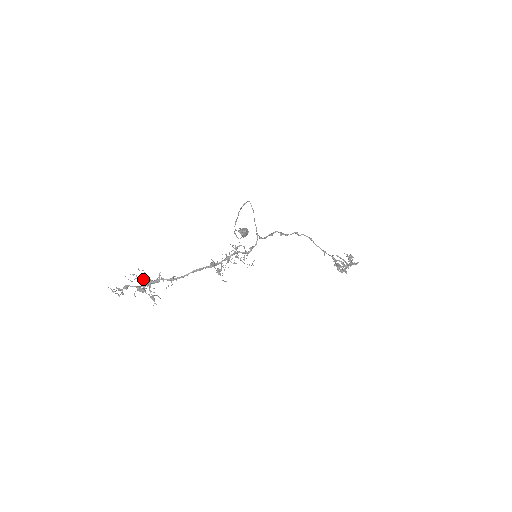
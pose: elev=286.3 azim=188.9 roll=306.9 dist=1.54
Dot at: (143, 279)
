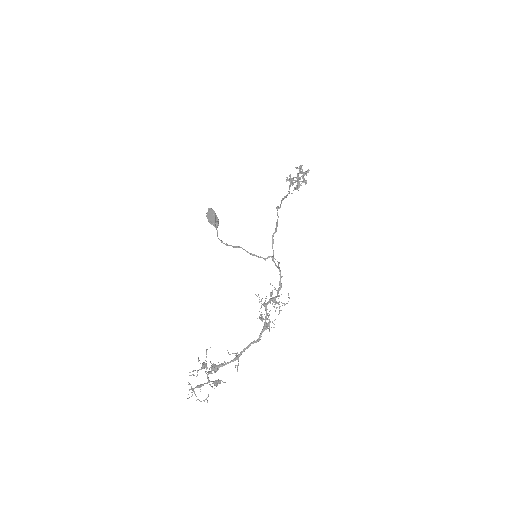
Dot at: (204, 368)
